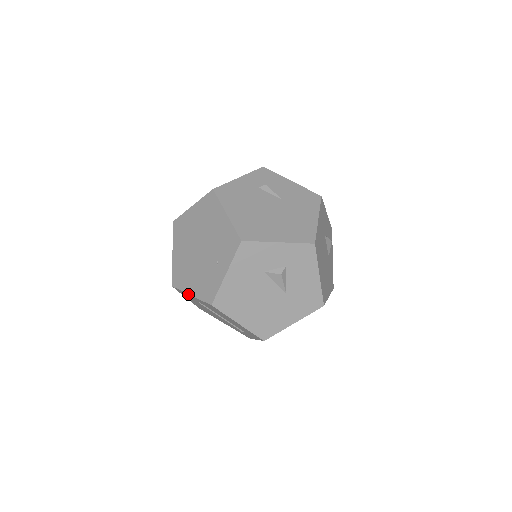
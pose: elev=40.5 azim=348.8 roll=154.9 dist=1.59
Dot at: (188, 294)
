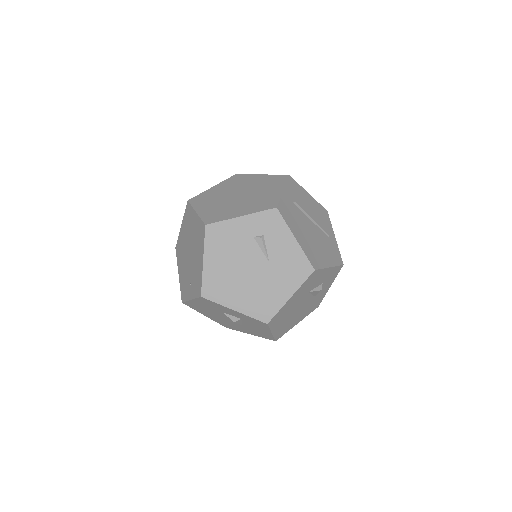
Dot at: occluded
